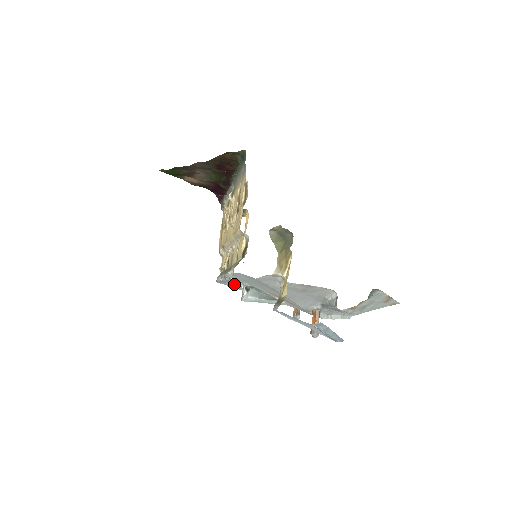
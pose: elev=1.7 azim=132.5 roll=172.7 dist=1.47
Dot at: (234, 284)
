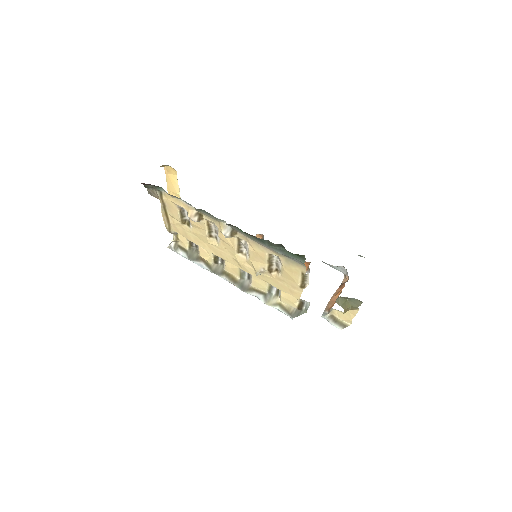
Dot at: occluded
